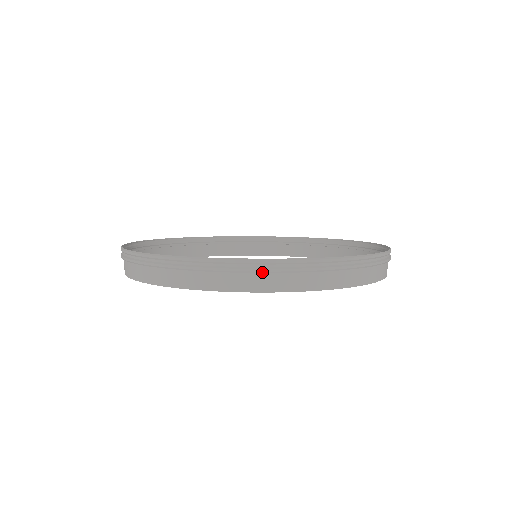
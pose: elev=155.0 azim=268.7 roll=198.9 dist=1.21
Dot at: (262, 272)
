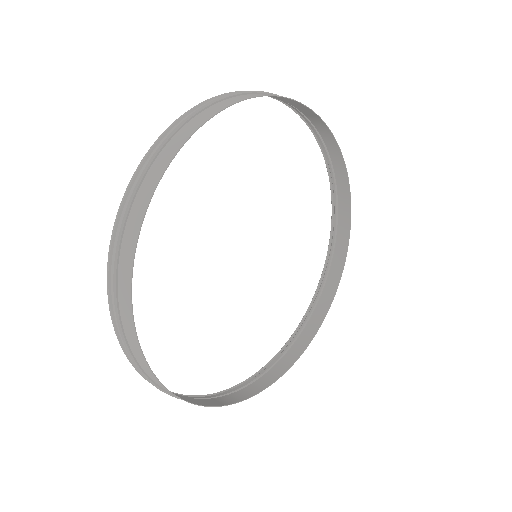
Dot at: (319, 130)
